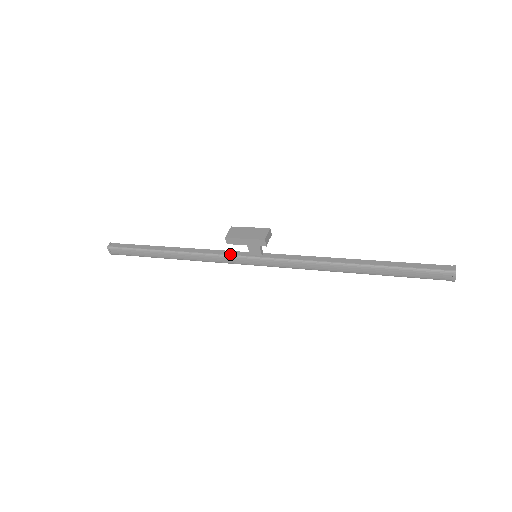
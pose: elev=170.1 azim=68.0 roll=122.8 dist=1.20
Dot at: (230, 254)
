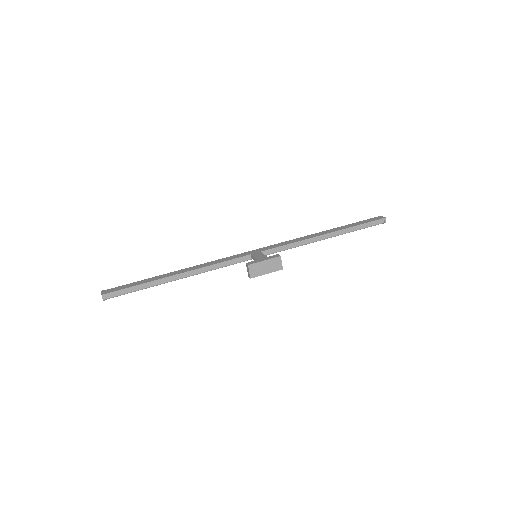
Dot at: (235, 263)
